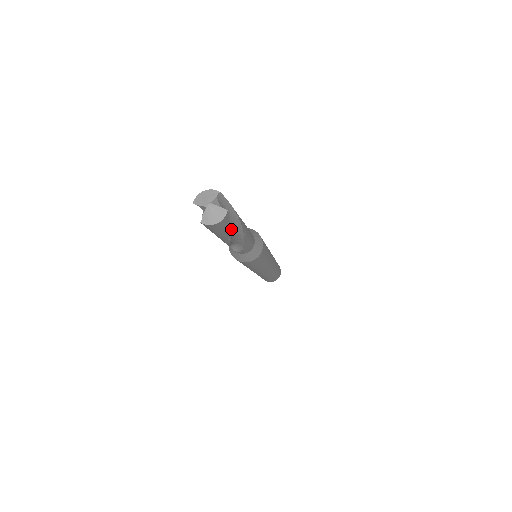
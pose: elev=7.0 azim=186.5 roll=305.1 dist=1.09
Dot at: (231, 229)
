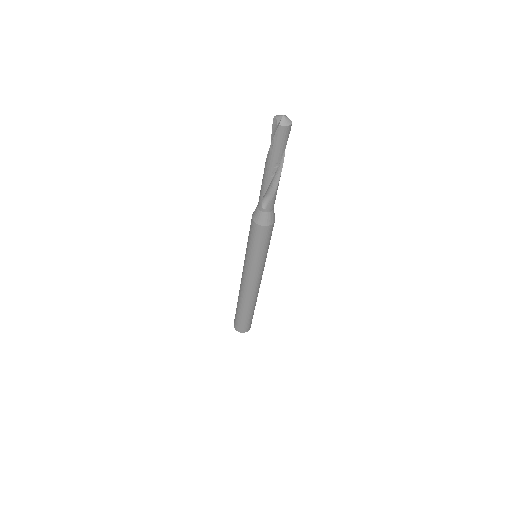
Dot at: (279, 160)
